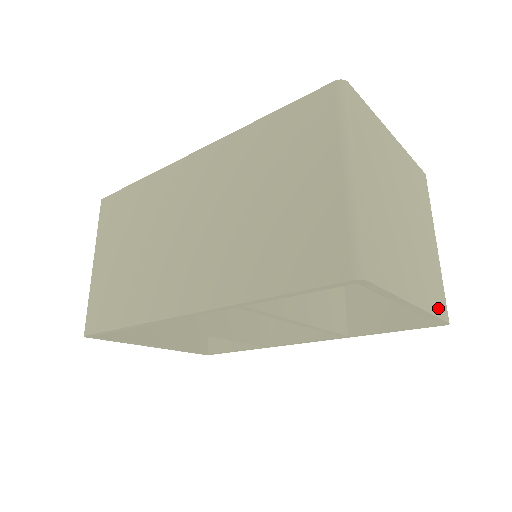
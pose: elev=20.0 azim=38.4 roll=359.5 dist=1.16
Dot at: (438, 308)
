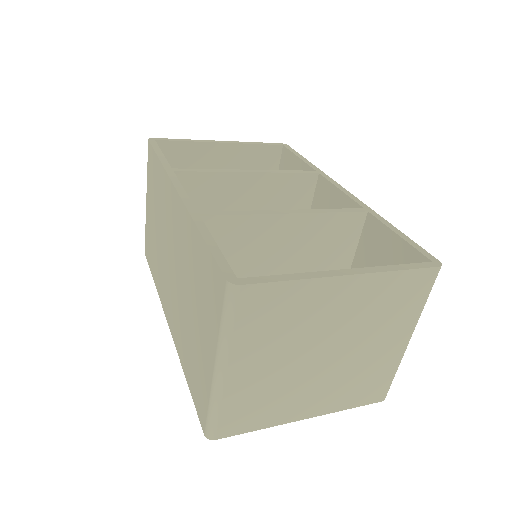
Dot at: (362, 400)
